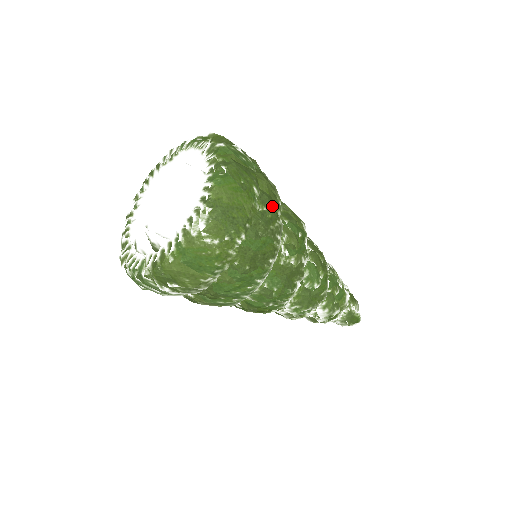
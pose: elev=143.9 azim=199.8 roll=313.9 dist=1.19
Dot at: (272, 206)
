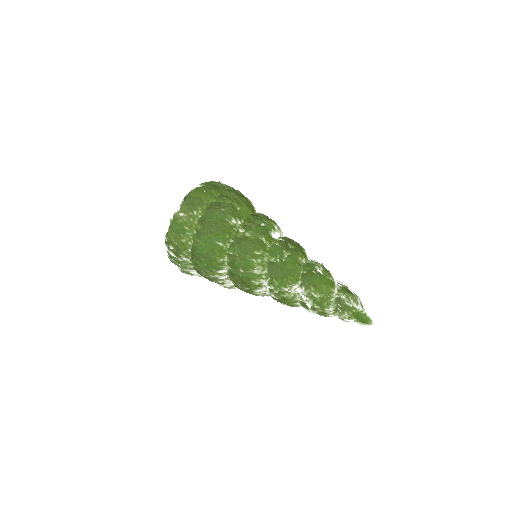
Dot at: (228, 201)
